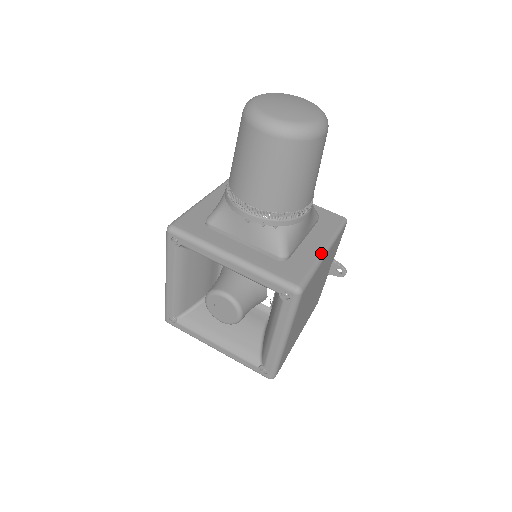
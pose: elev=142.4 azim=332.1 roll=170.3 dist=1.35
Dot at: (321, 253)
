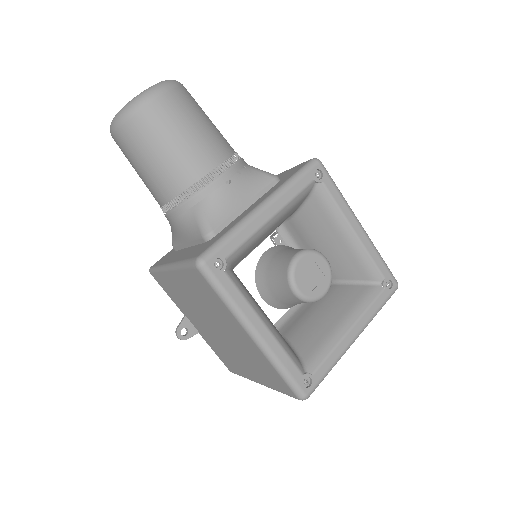
Dot at: (278, 174)
